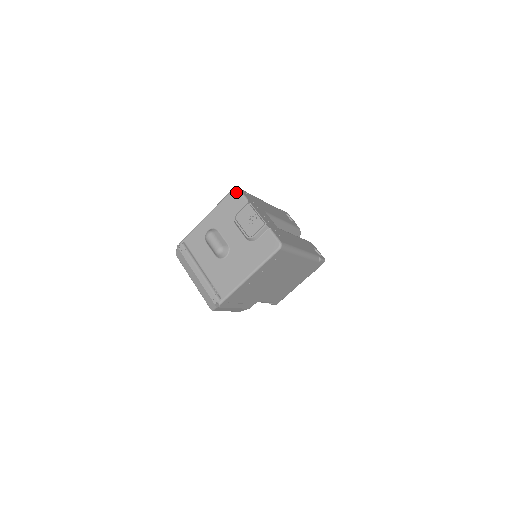
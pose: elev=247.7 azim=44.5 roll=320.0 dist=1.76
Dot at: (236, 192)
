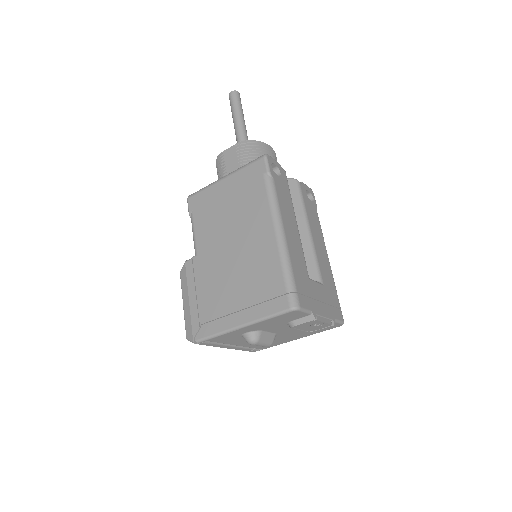
Dot at: (296, 313)
